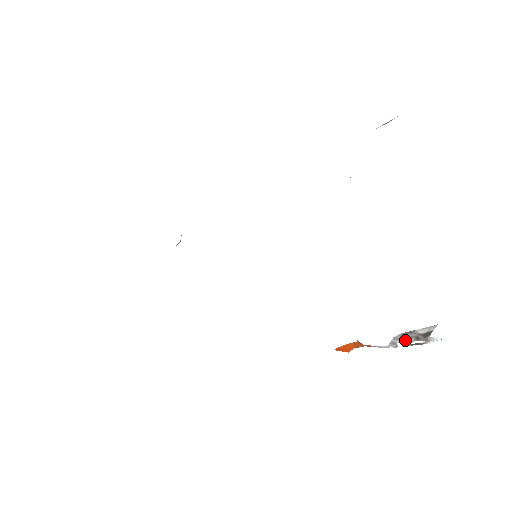
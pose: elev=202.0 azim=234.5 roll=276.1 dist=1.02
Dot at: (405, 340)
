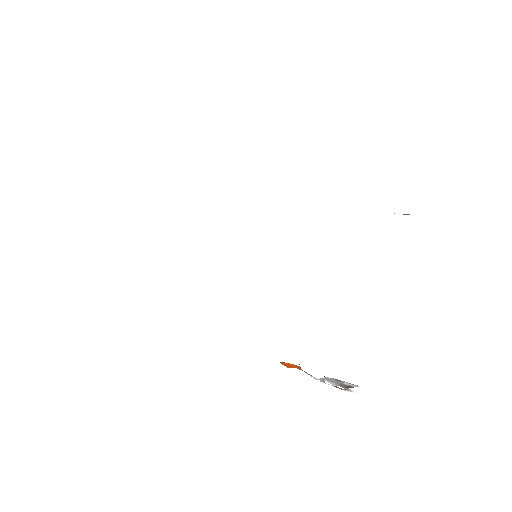
Dot at: (332, 382)
